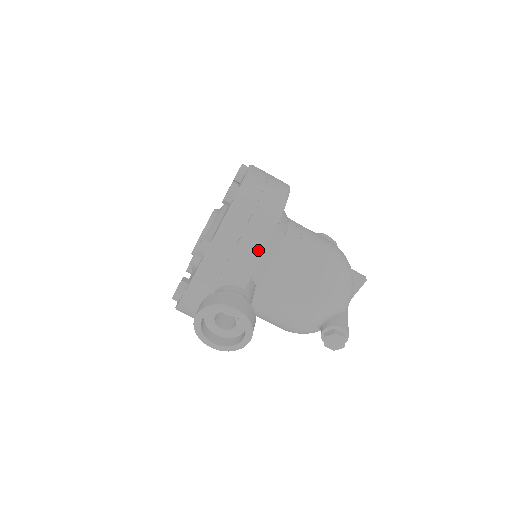
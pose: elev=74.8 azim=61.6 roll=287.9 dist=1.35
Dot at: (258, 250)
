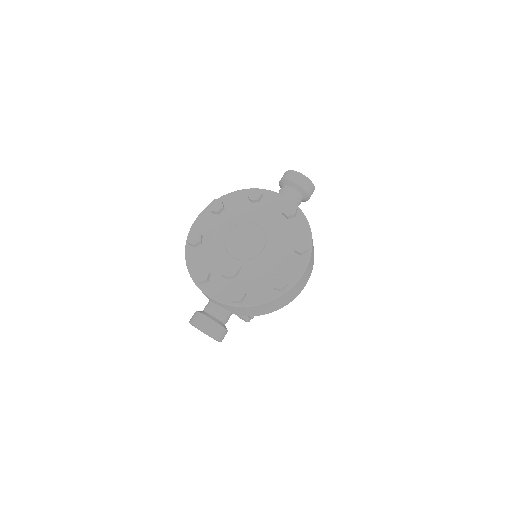
Dot at: (258, 315)
